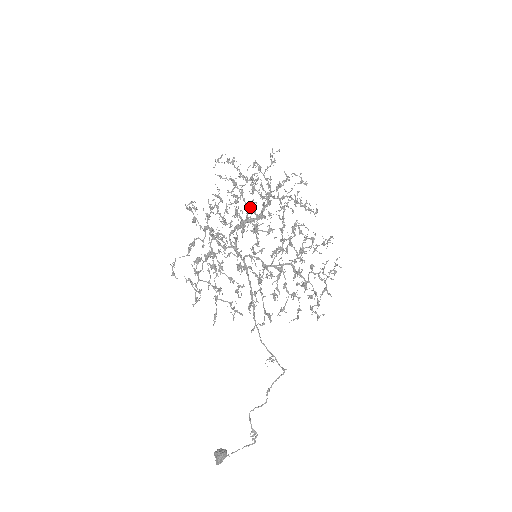
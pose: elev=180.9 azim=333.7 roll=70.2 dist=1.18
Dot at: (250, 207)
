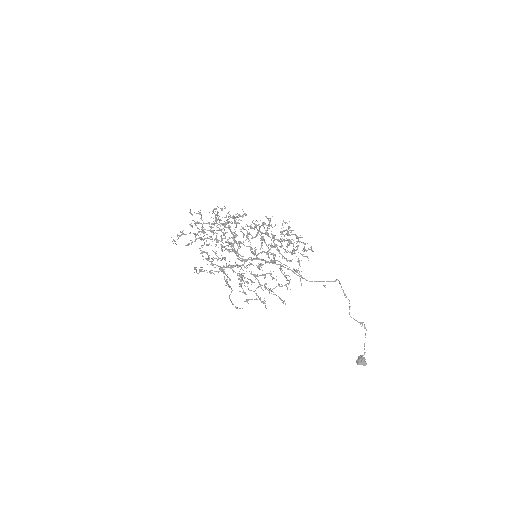
Dot at: (222, 240)
